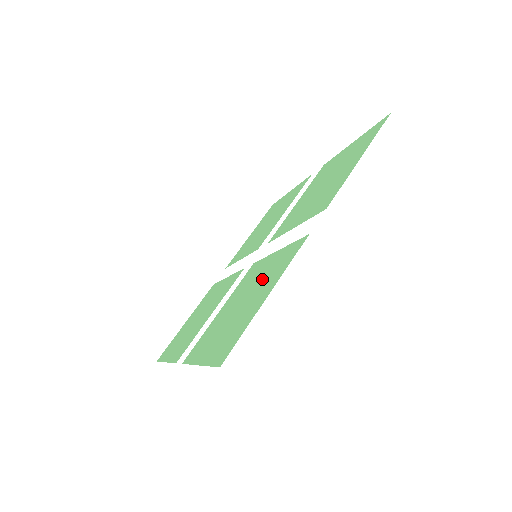
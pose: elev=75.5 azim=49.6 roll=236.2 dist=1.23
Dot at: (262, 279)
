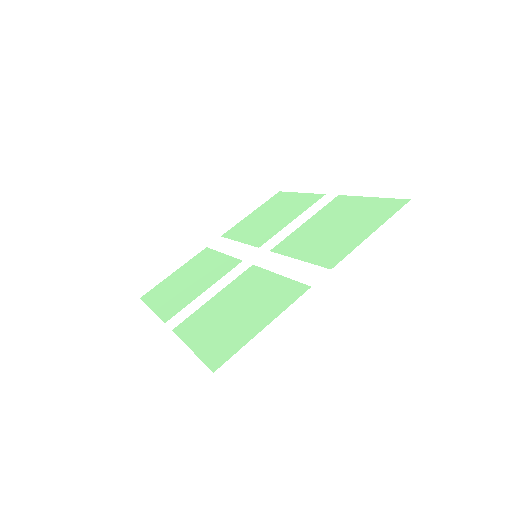
Dot at: (260, 299)
